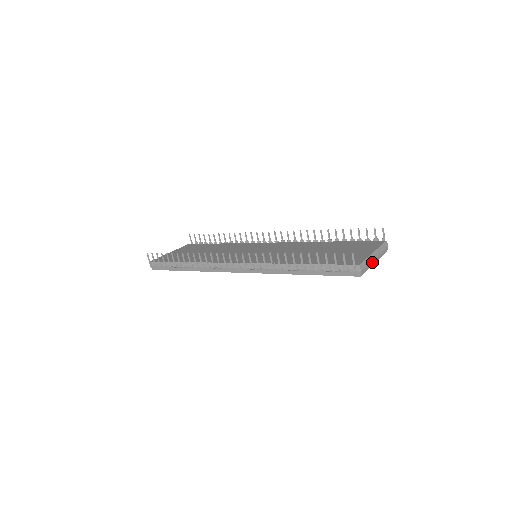
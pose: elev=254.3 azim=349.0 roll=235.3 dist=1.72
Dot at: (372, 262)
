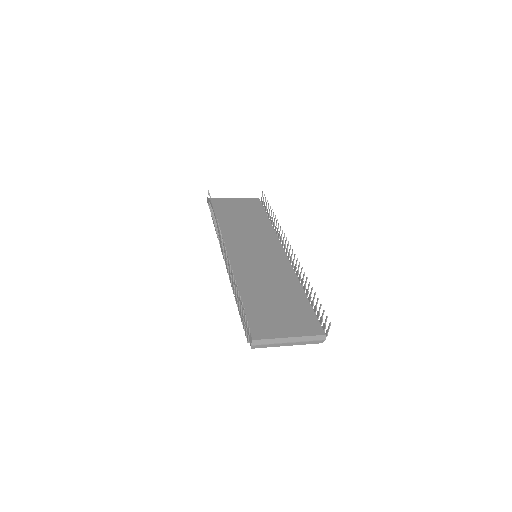
Dot at: (281, 344)
